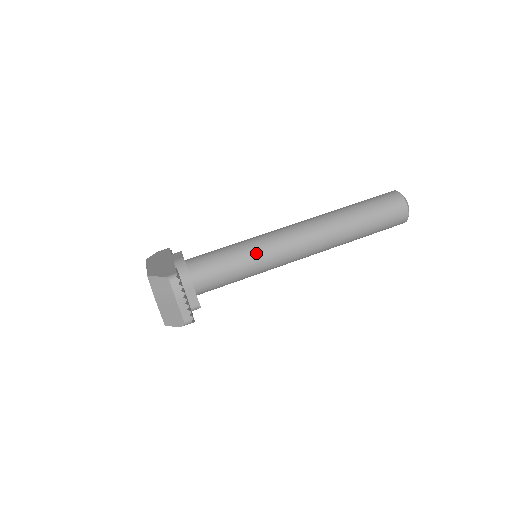
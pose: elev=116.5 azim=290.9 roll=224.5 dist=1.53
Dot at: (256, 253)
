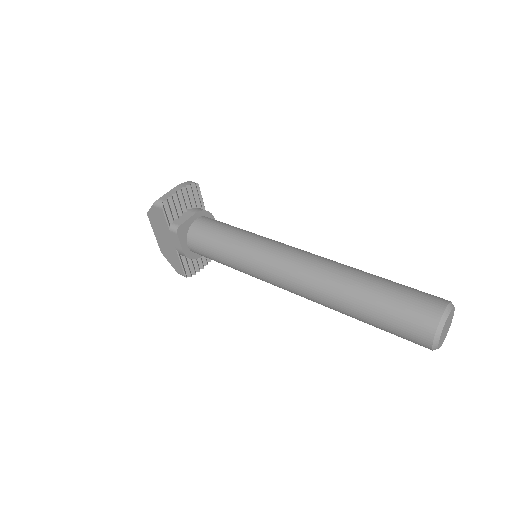
Dot at: (258, 236)
